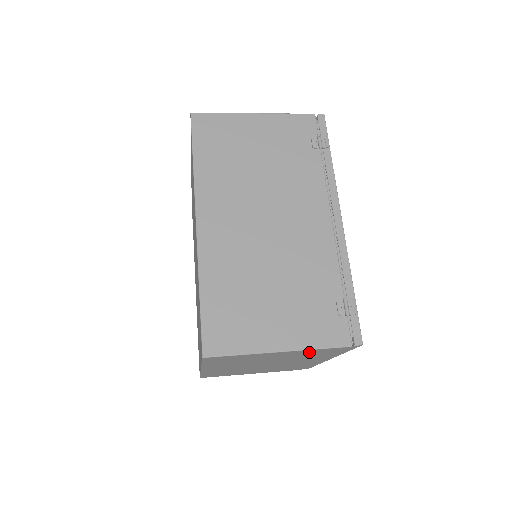
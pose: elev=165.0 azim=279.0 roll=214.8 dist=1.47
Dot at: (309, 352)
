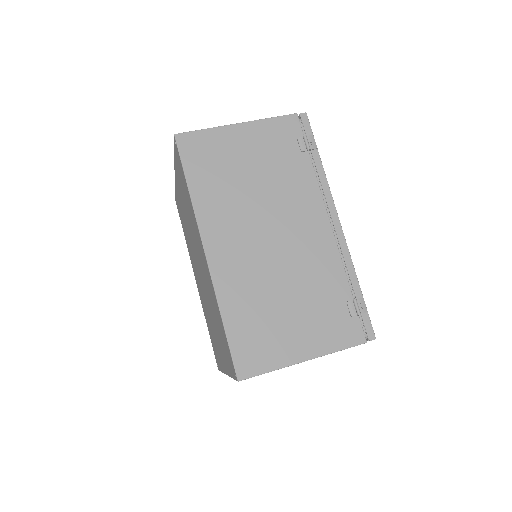
Dot at: occluded
